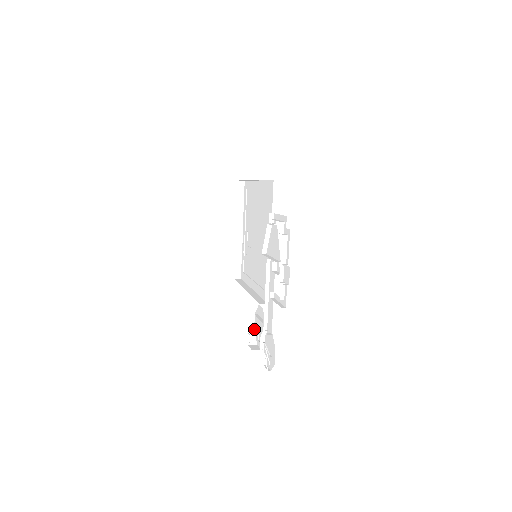
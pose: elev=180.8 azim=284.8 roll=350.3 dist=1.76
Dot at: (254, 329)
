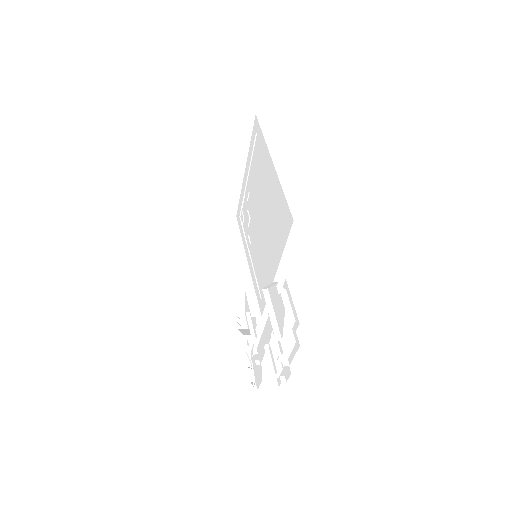
Dot at: (244, 297)
